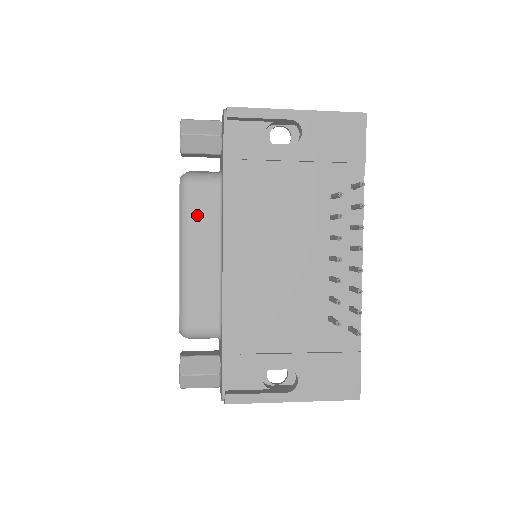
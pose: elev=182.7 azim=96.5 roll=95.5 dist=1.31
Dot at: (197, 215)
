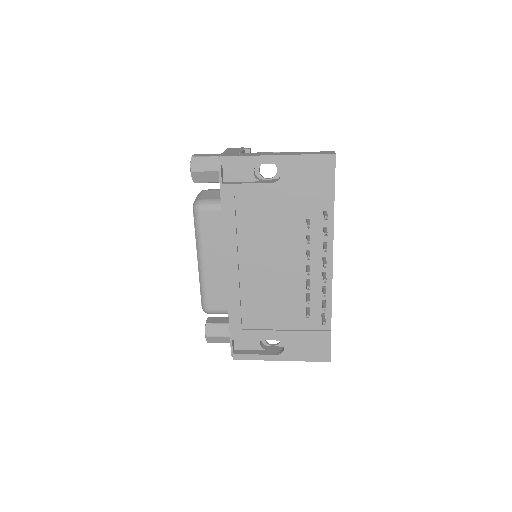
Dot at: (207, 233)
